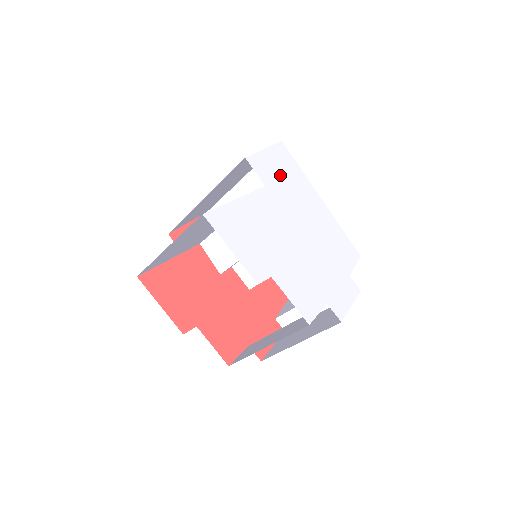
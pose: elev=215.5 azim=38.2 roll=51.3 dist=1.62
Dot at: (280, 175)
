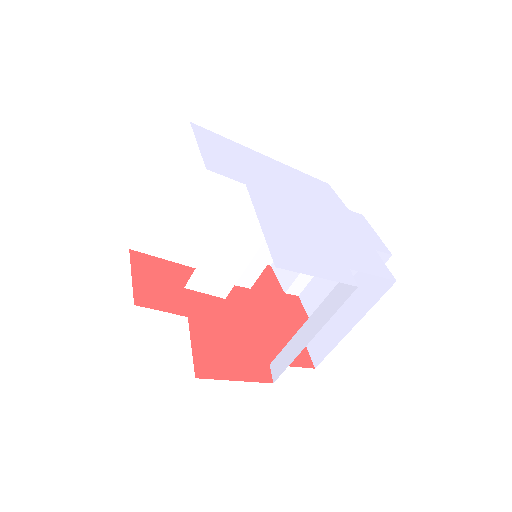
Dot at: (233, 161)
